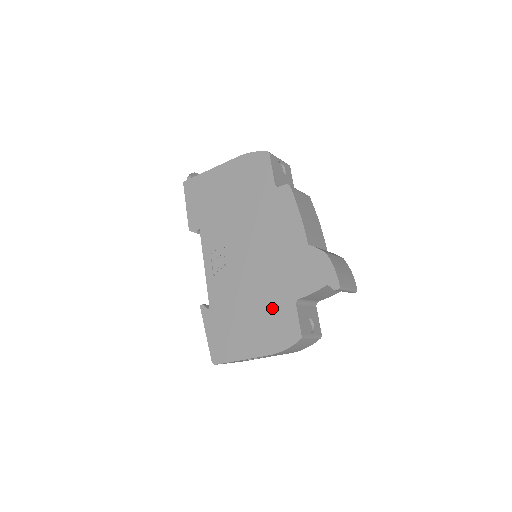
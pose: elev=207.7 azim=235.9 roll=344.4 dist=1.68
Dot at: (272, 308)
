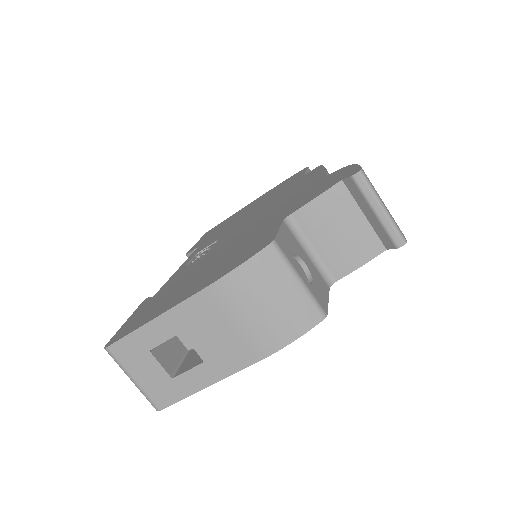
Dot at: (243, 244)
